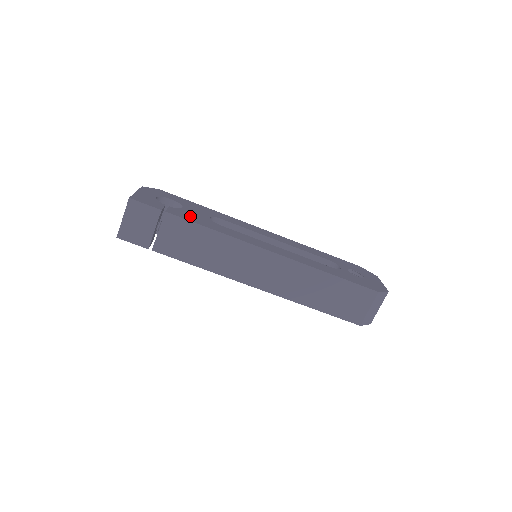
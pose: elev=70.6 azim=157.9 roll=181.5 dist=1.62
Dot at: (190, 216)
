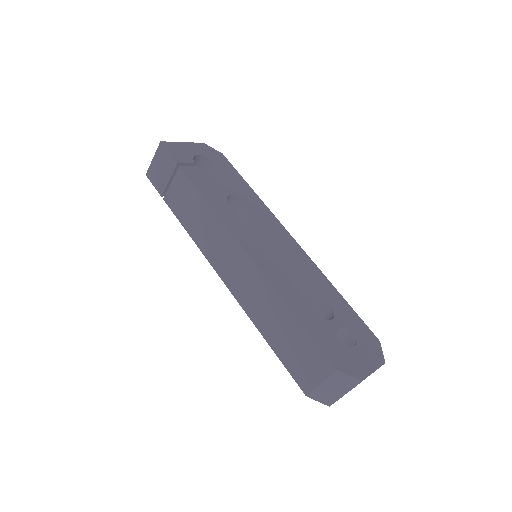
Dot at: (204, 182)
